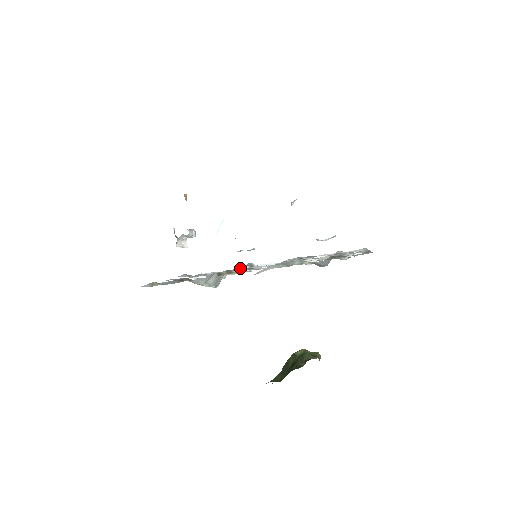
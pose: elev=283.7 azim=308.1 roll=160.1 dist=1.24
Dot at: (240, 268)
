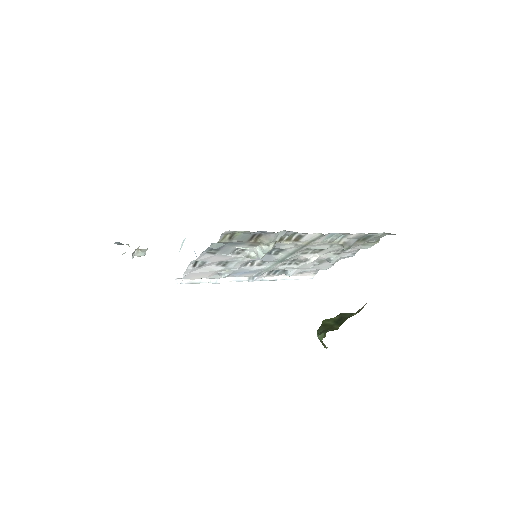
Dot at: (271, 250)
